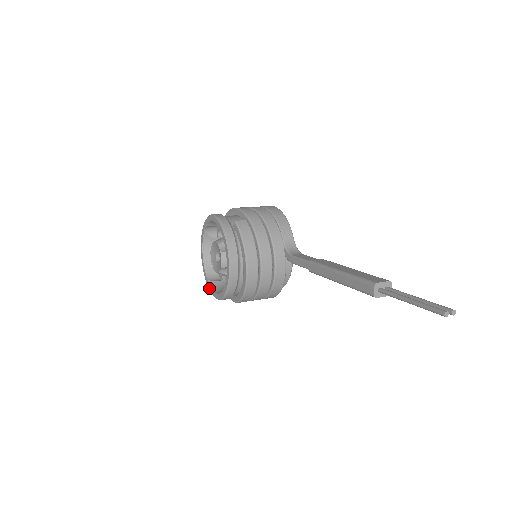
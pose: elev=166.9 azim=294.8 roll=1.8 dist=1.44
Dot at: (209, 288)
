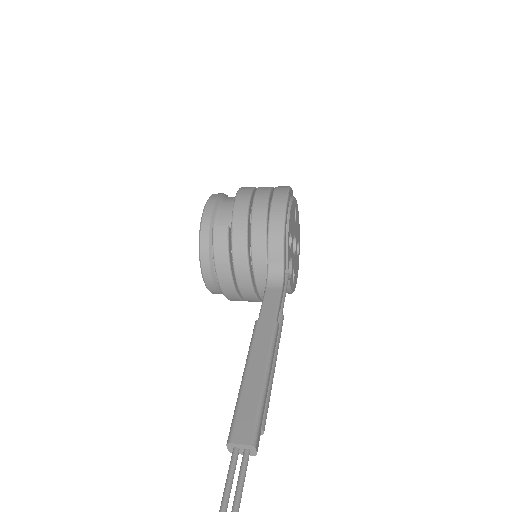
Dot at: occluded
